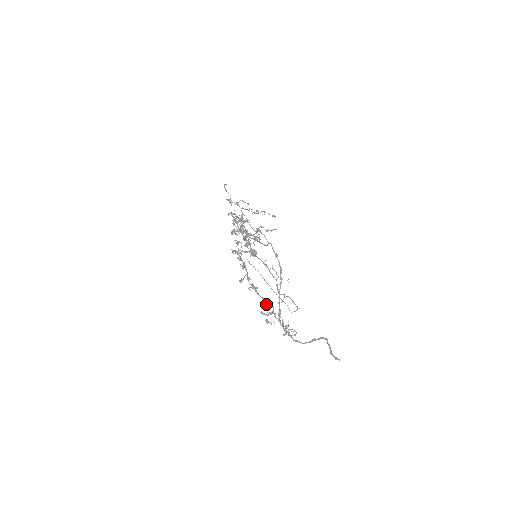
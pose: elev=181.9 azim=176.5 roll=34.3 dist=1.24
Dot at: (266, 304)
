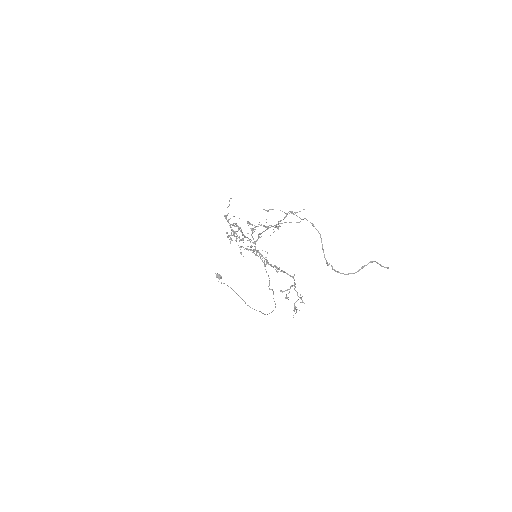
Dot at: (292, 276)
